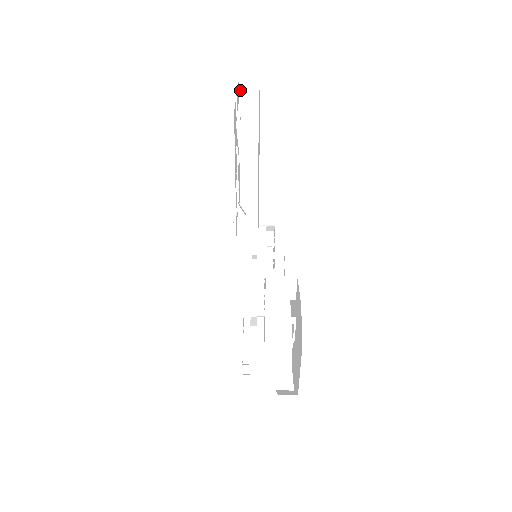
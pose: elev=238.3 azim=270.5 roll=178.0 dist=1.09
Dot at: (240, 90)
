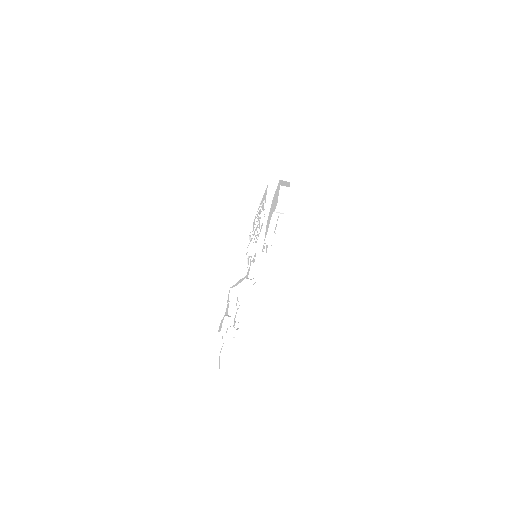
Dot at: (262, 229)
